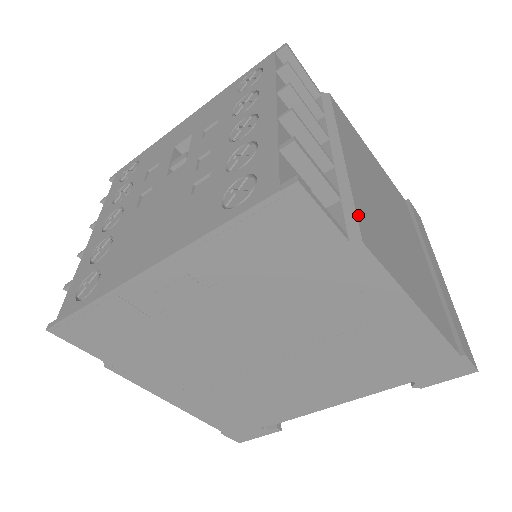
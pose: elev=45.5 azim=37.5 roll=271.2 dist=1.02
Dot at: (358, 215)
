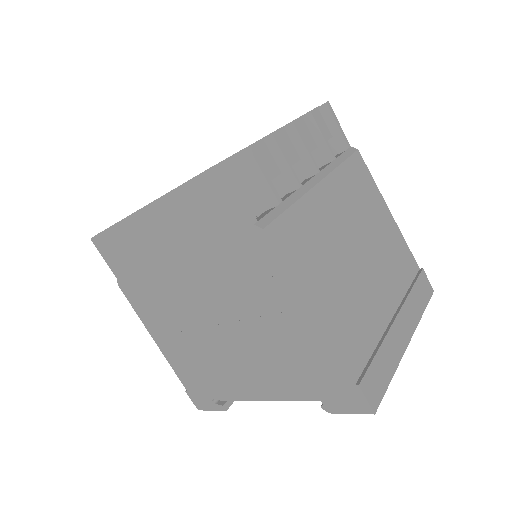
Dot at: (282, 217)
